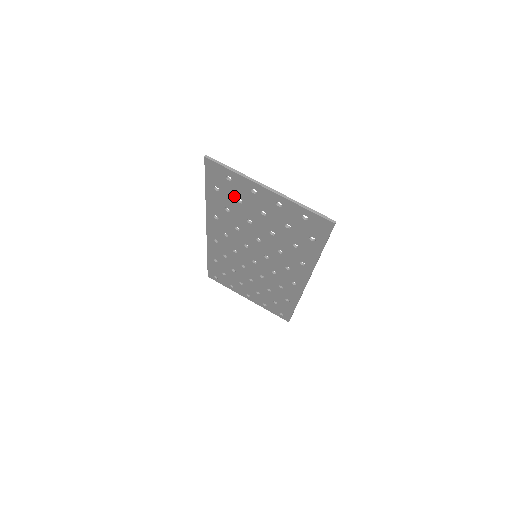
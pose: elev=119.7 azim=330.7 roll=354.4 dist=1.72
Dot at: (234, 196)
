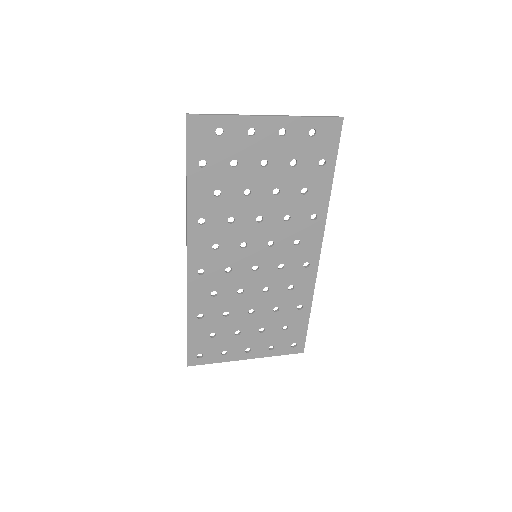
Dot at: (226, 160)
